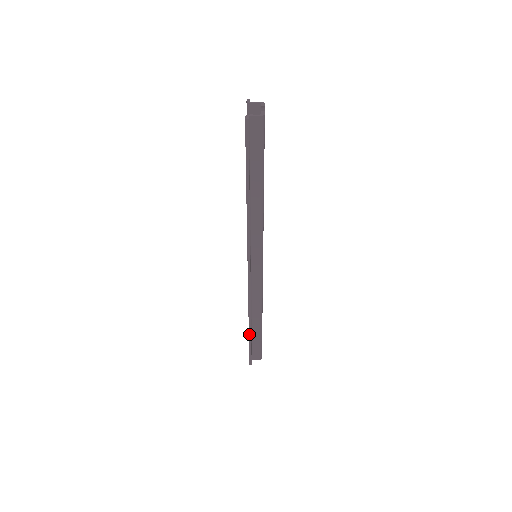
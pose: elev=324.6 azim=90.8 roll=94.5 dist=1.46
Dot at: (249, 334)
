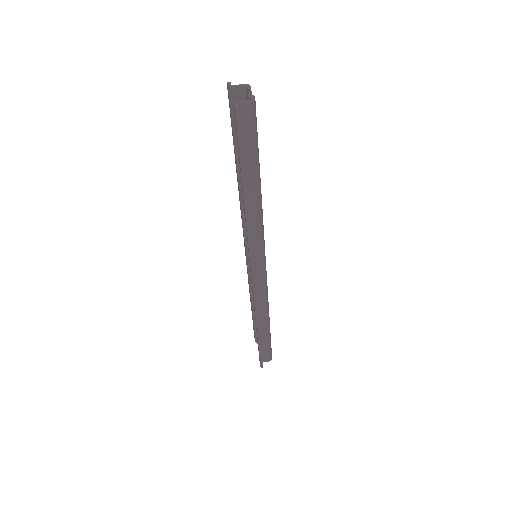
Dot at: (258, 338)
